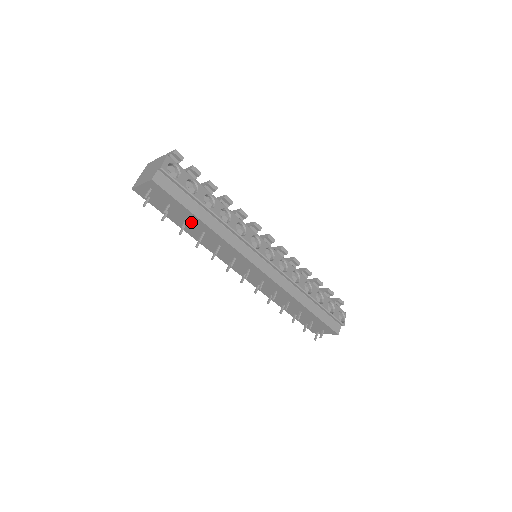
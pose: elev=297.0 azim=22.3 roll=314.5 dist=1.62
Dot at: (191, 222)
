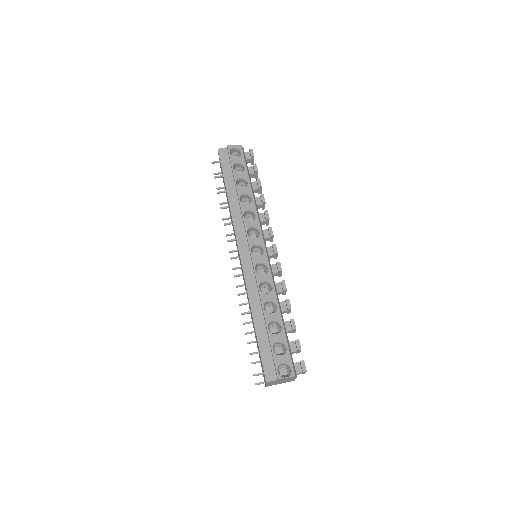
Dot at: occluded
